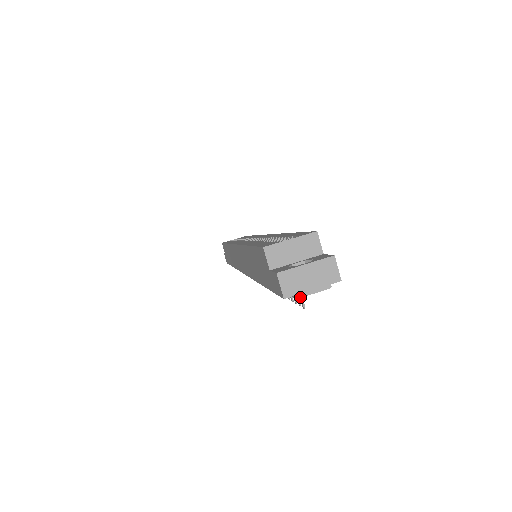
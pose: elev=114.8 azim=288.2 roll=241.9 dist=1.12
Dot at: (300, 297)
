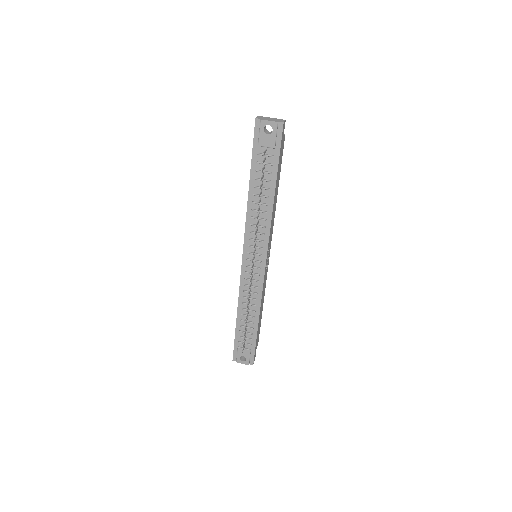
Dot at: (262, 120)
